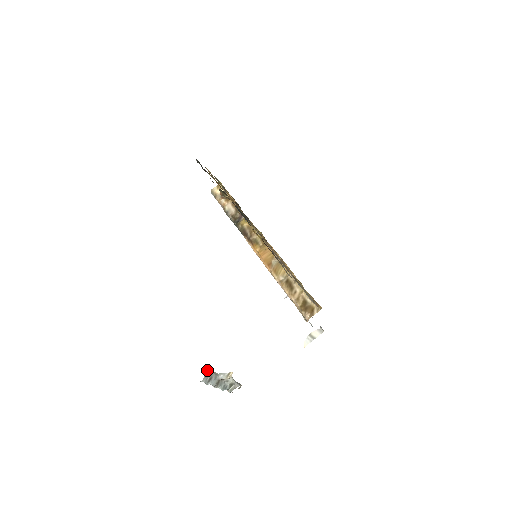
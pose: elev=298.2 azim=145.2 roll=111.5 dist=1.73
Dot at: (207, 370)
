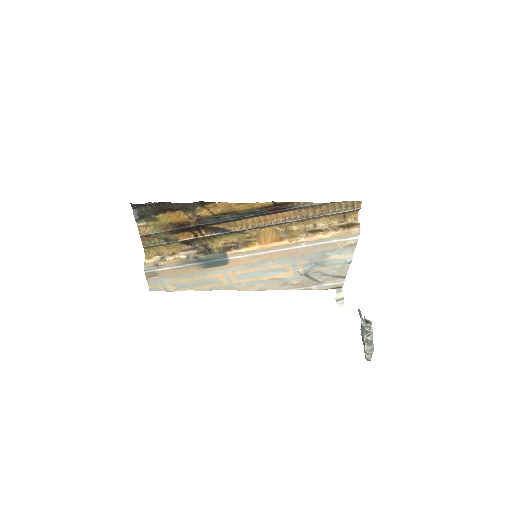
Dot at: occluded
